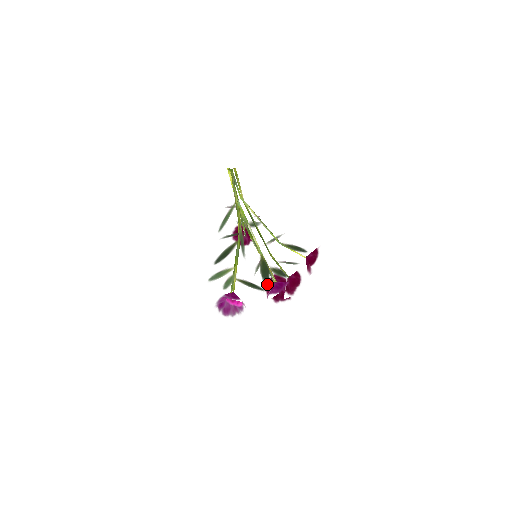
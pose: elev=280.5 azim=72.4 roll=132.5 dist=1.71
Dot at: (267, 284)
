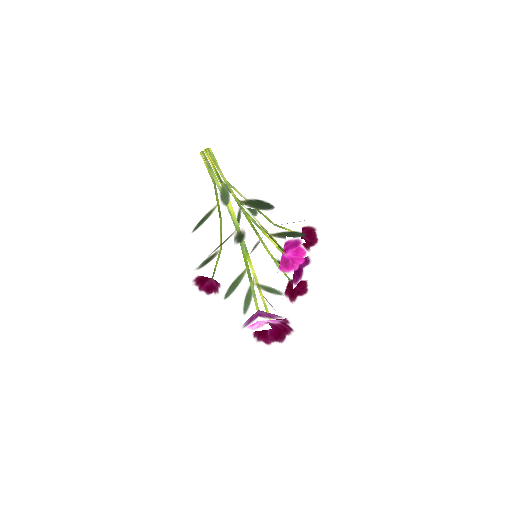
Dot at: (306, 235)
